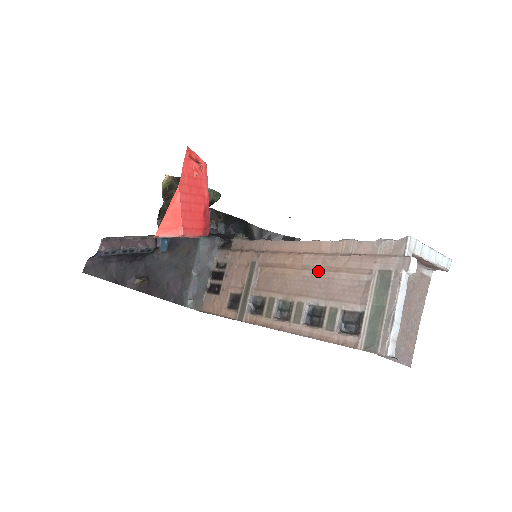
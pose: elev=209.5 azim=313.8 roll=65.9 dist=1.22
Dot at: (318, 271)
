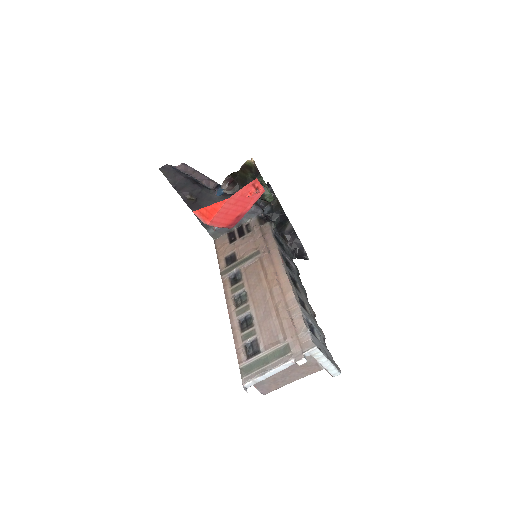
Dot at: (272, 303)
